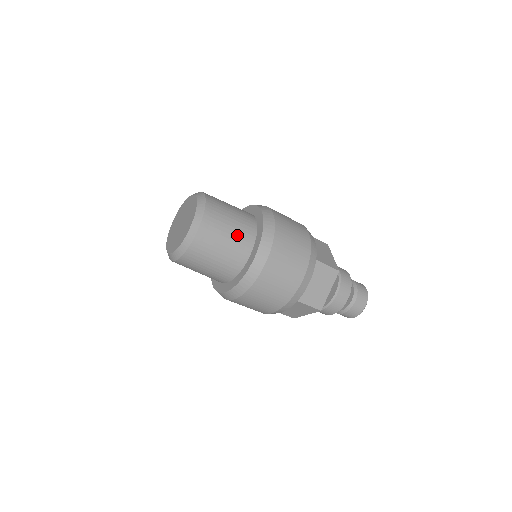
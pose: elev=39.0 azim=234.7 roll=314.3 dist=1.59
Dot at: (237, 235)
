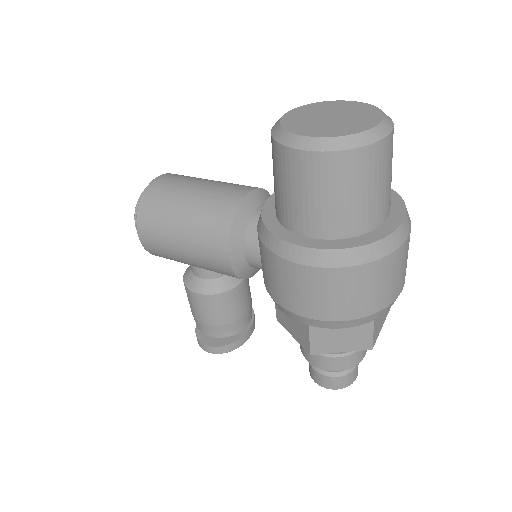
Dot at: (391, 180)
